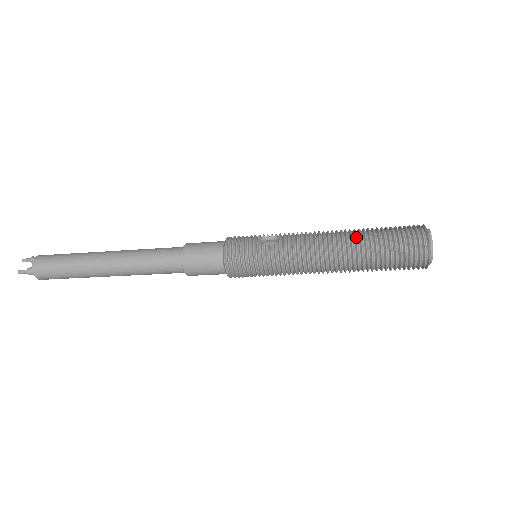
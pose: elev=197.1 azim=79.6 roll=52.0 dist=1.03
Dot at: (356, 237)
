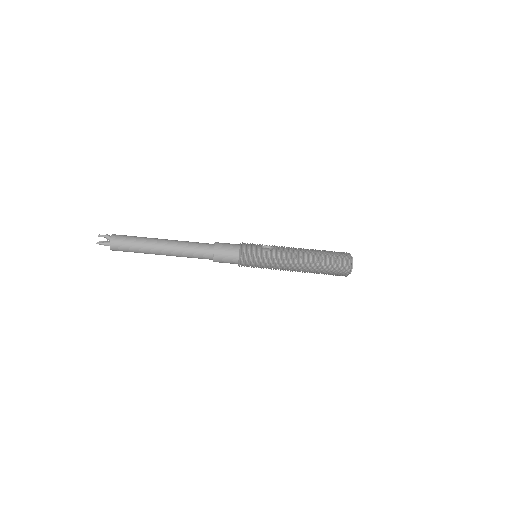
Dot at: (315, 254)
